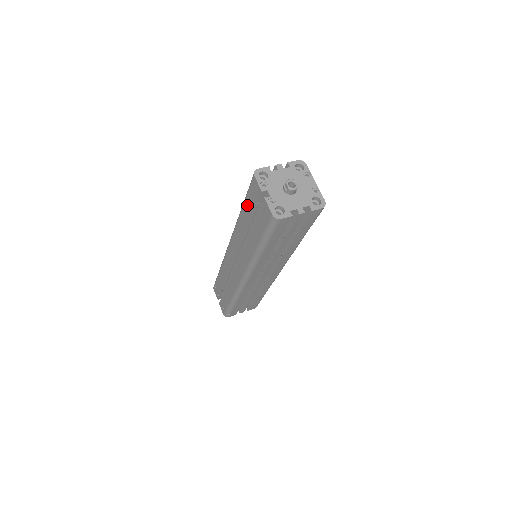
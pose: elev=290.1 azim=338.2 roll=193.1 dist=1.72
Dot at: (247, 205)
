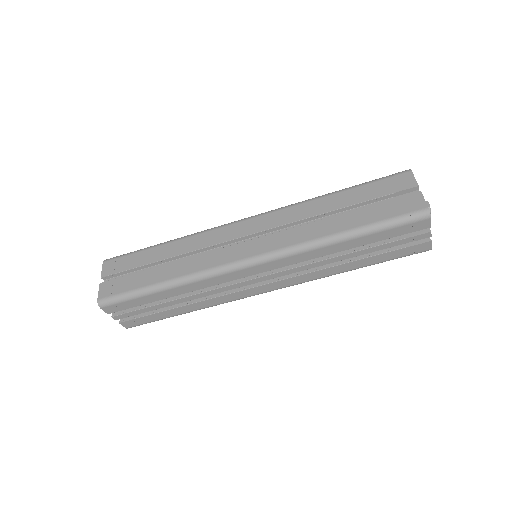
Dot at: (362, 190)
